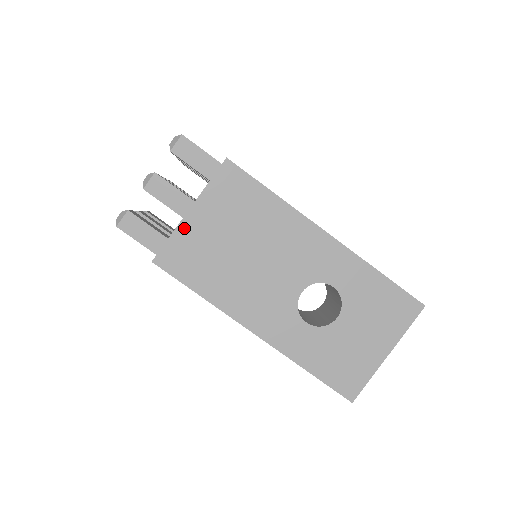
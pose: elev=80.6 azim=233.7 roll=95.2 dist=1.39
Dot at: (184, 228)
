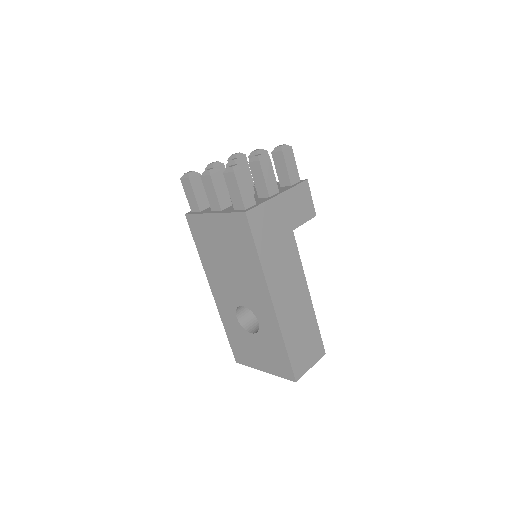
Dot at: (206, 218)
